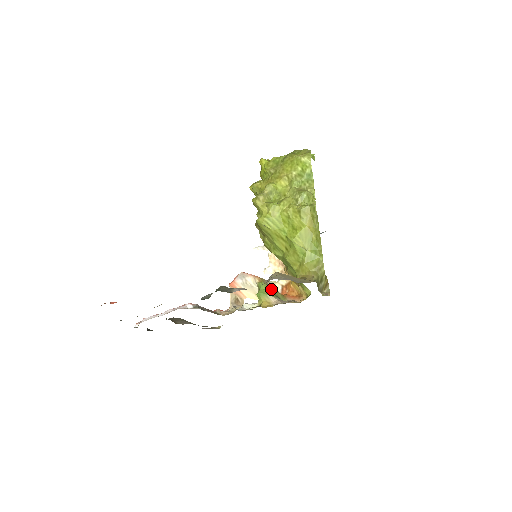
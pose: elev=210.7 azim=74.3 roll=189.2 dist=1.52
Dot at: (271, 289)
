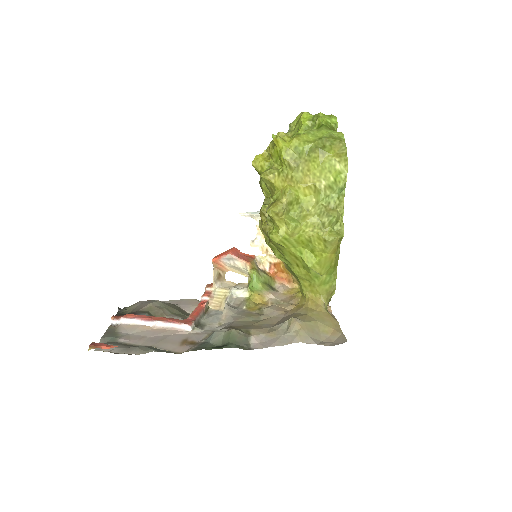
Dot at: (263, 277)
